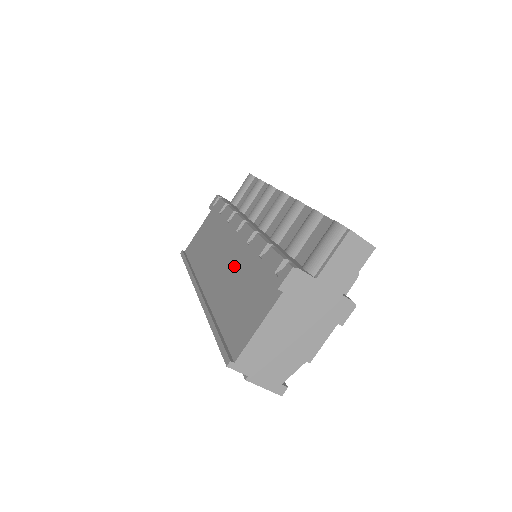
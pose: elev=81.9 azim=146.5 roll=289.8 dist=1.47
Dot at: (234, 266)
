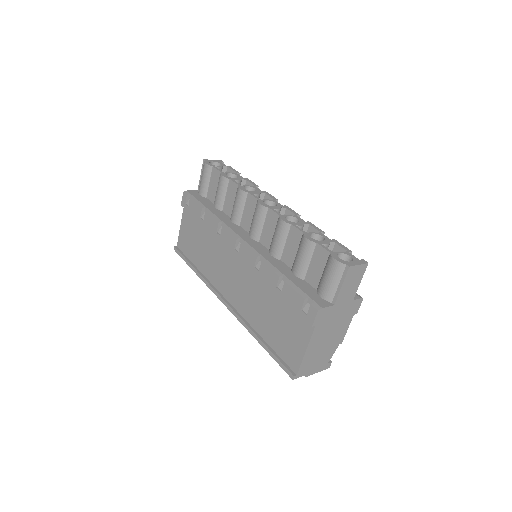
Dot at: (250, 284)
